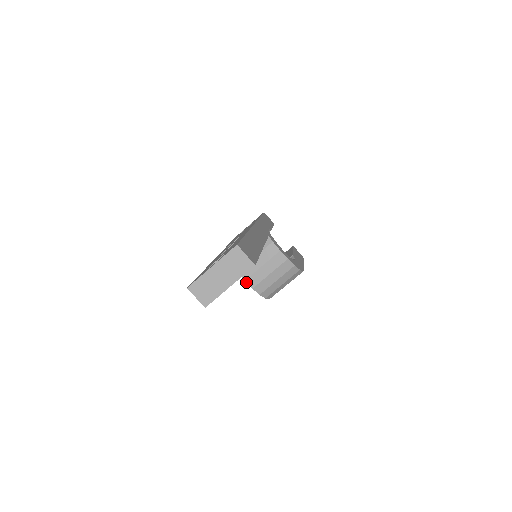
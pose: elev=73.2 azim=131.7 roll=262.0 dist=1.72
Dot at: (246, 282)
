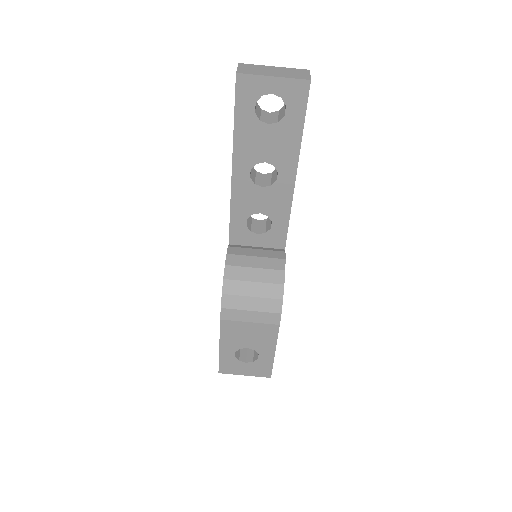
Dot at: (226, 256)
